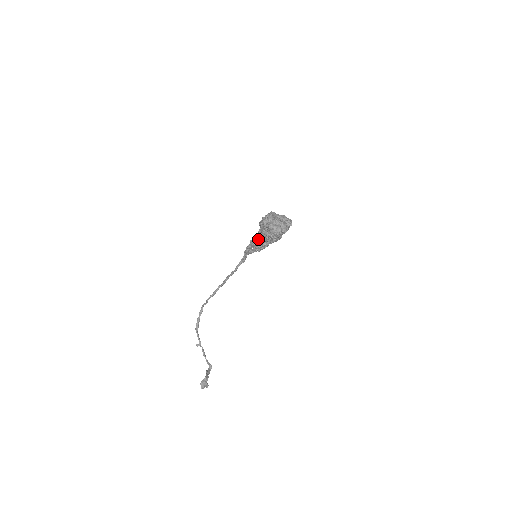
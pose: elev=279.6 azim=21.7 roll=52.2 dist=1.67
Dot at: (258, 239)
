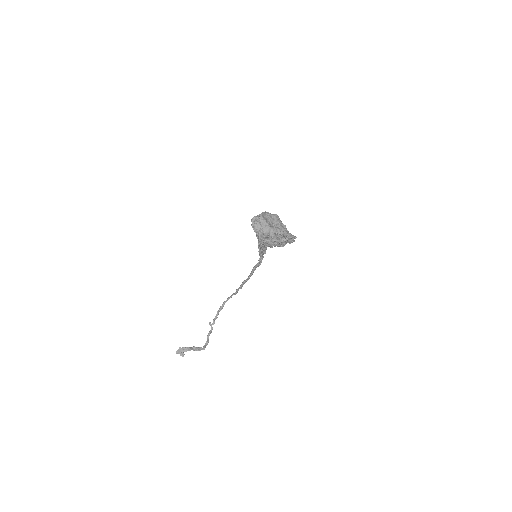
Dot at: occluded
